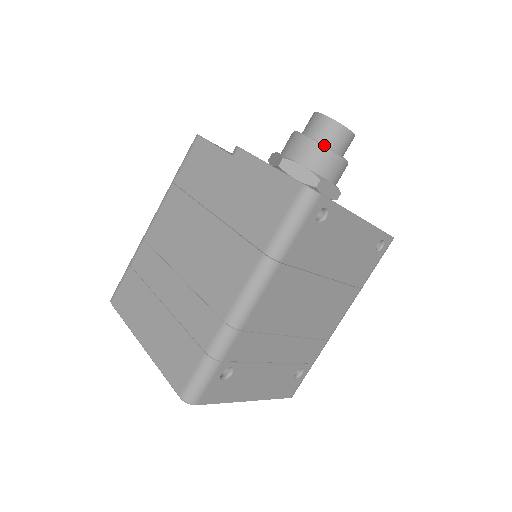
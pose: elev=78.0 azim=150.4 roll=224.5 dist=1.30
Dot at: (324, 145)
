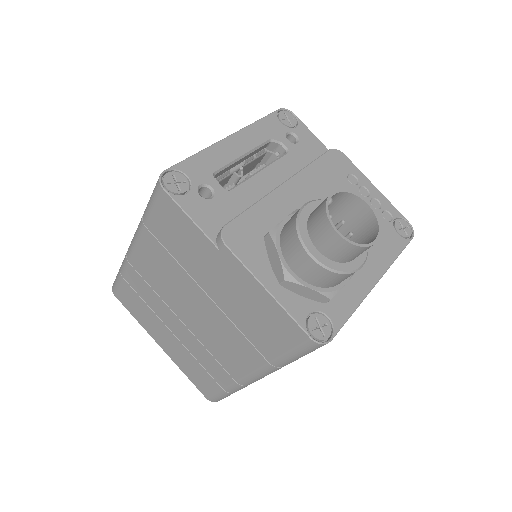
Dot at: (338, 271)
